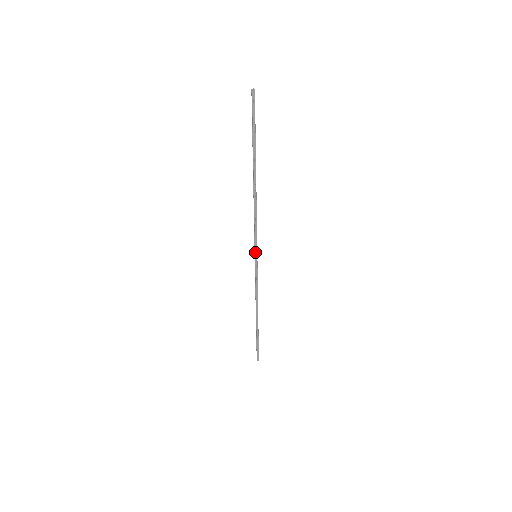
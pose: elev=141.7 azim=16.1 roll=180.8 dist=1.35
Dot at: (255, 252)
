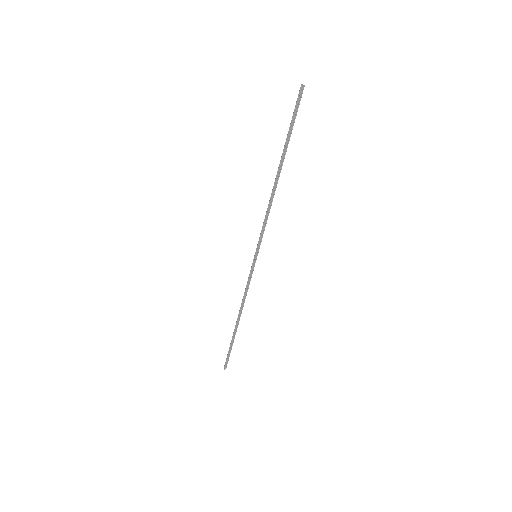
Dot at: (256, 251)
